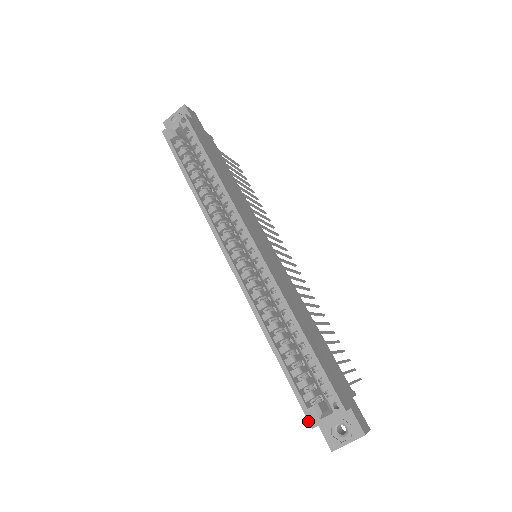
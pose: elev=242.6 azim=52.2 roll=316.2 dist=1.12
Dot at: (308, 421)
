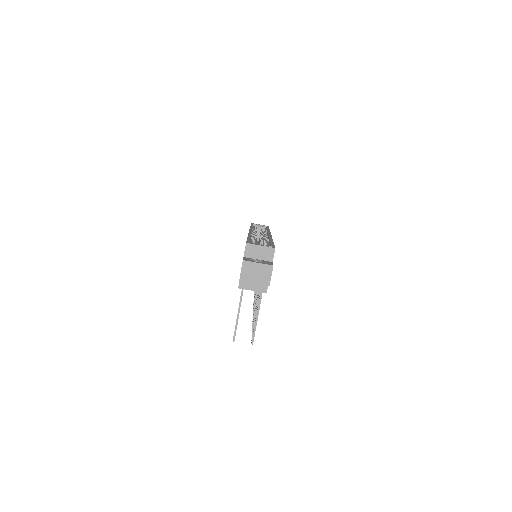
Dot at: (246, 242)
